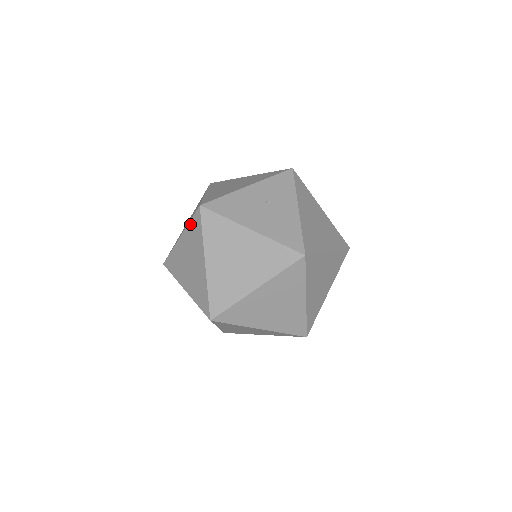
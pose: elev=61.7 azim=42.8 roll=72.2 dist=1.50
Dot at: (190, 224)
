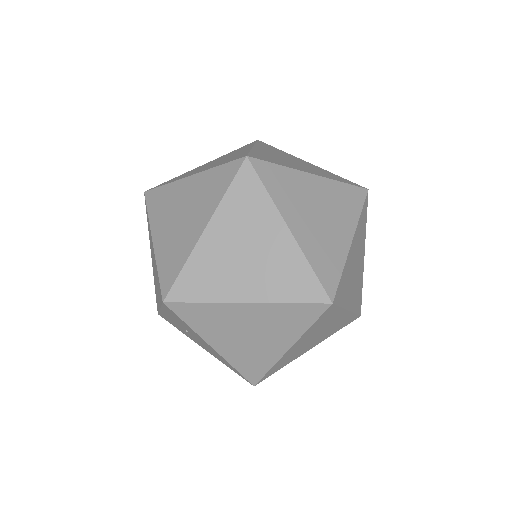
Dot at: occluded
